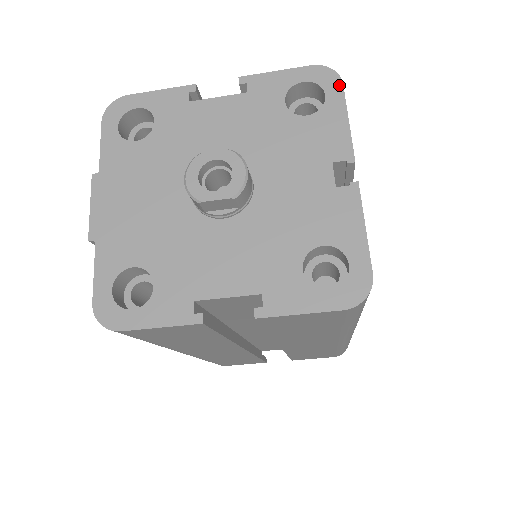
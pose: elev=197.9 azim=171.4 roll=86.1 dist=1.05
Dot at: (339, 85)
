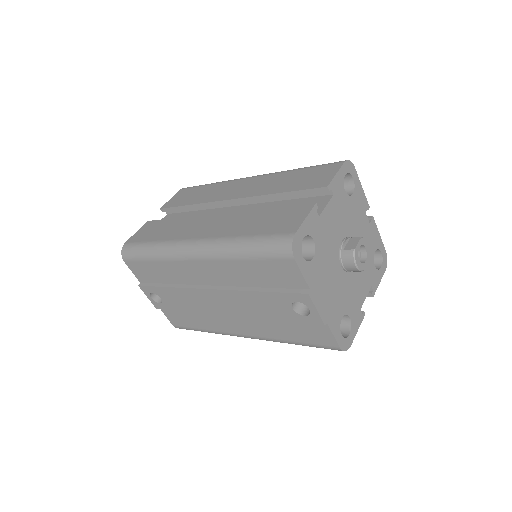
Dot at: (355, 169)
